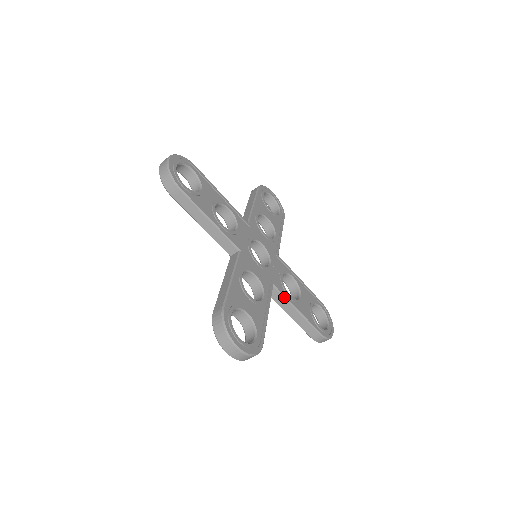
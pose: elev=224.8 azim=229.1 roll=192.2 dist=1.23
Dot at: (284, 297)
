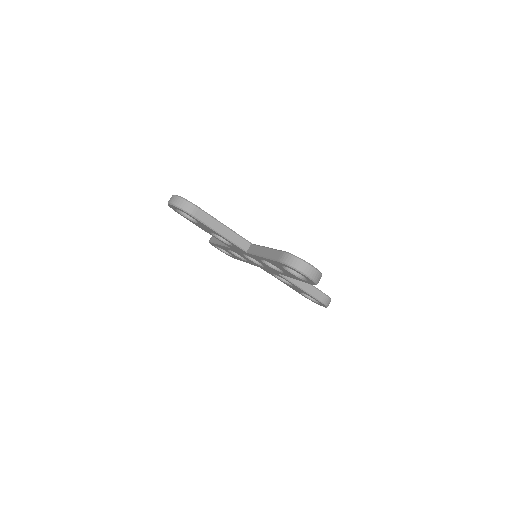
Dot at: occluded
